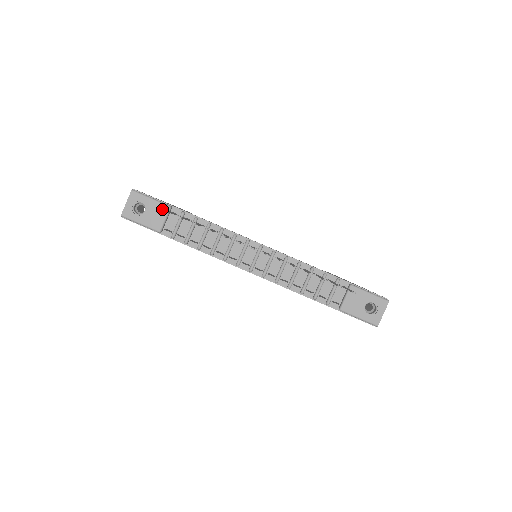
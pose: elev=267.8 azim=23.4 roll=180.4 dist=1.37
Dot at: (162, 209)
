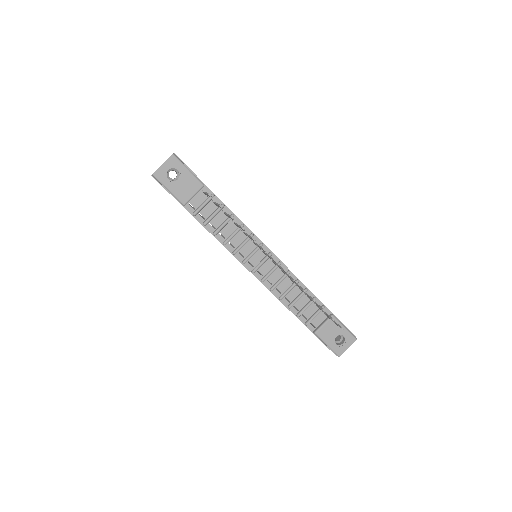
Dot at: (195, 184)
